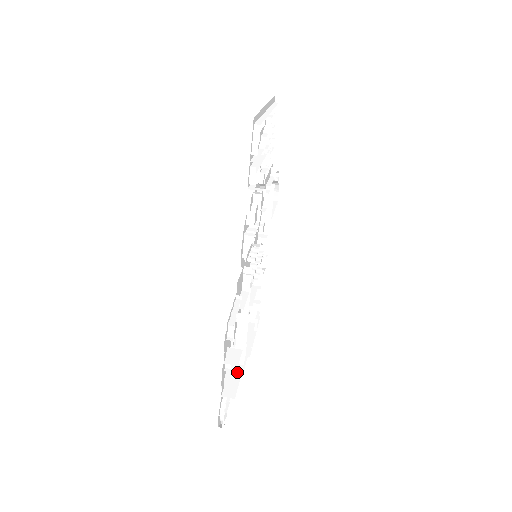
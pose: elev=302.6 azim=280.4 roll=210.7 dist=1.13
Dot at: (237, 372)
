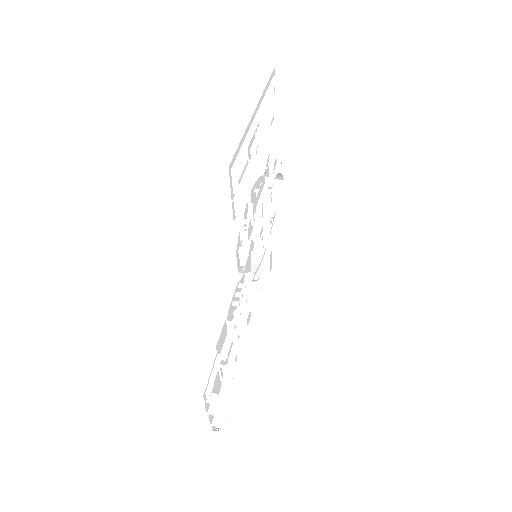
Dot at: (227, 397)
